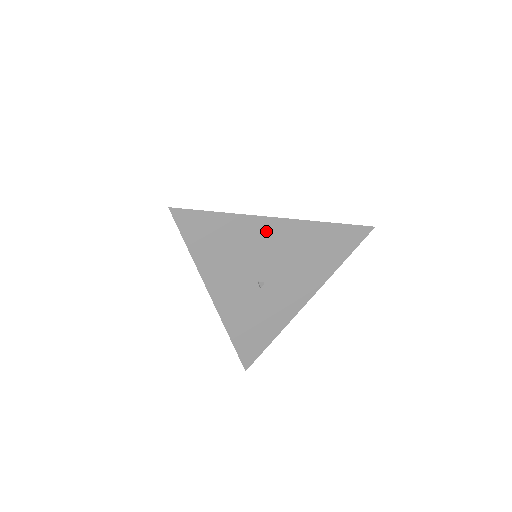
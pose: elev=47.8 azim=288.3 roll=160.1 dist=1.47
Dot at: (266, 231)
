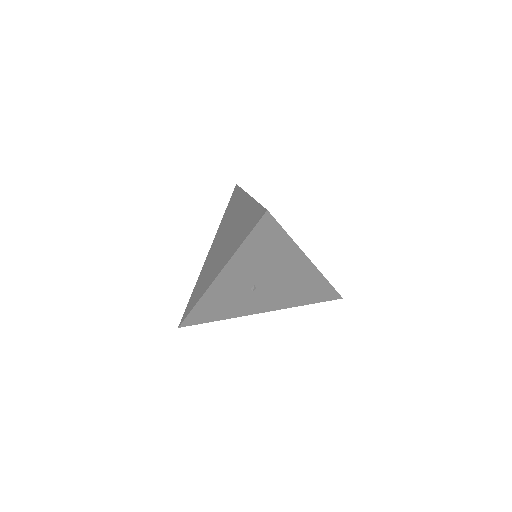
Dot at: (295, 263)
